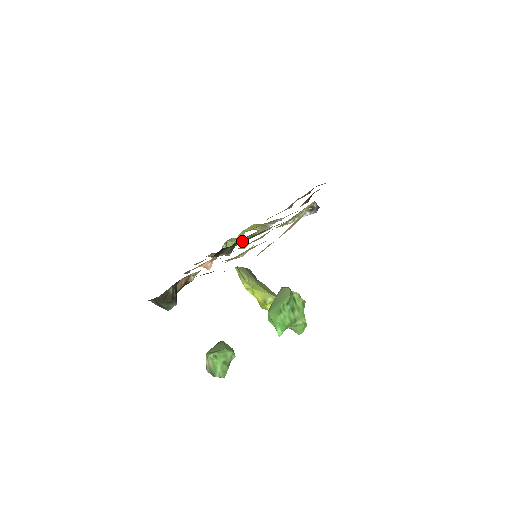
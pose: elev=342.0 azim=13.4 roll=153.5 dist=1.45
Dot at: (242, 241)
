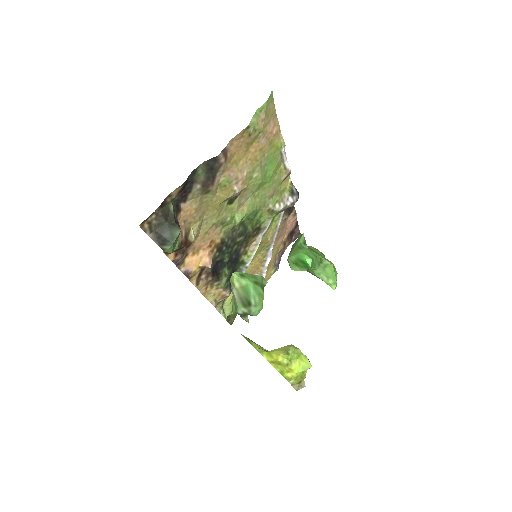
Dot at: occluded
